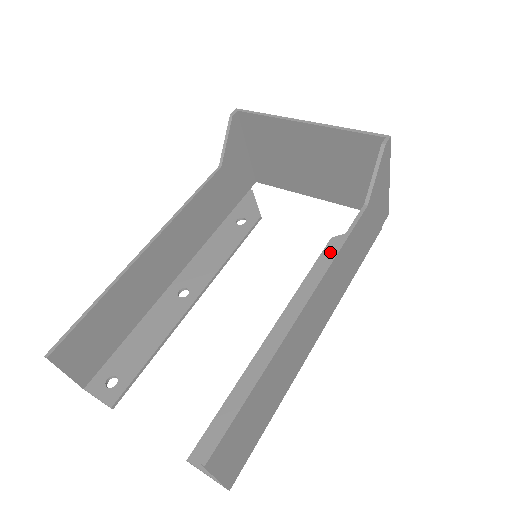
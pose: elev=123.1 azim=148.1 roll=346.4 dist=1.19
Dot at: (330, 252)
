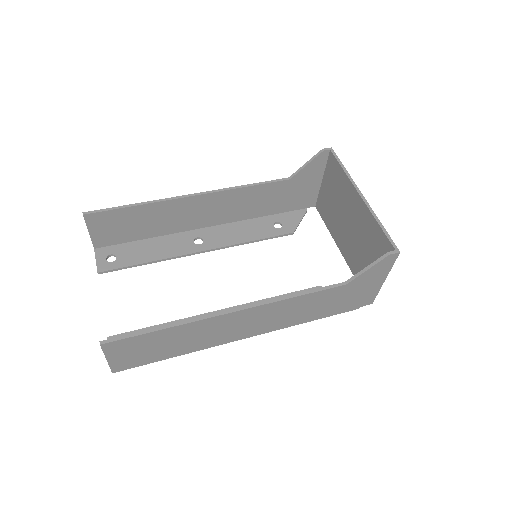
Dot at: occluded
